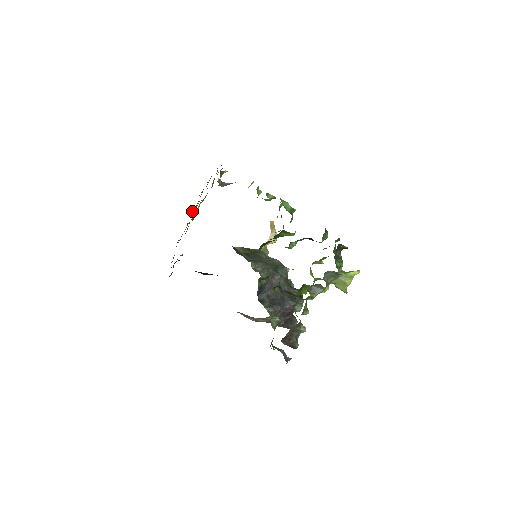
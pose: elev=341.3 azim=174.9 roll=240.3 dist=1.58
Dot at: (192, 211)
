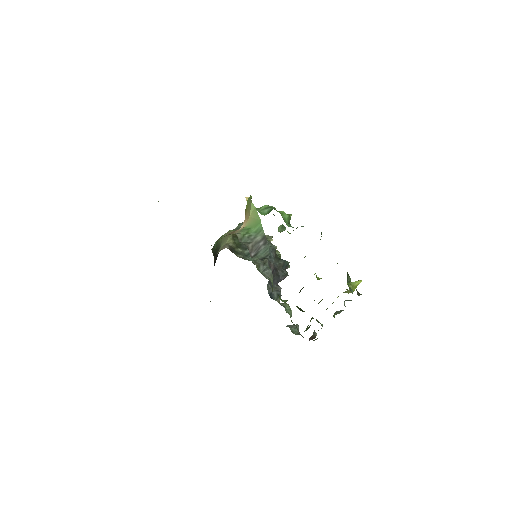
Dot at: occluded
